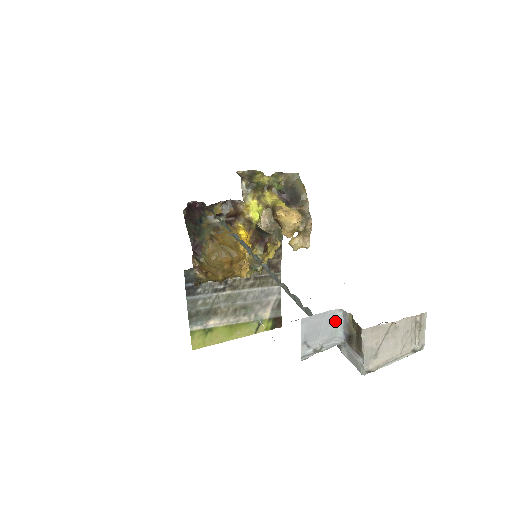
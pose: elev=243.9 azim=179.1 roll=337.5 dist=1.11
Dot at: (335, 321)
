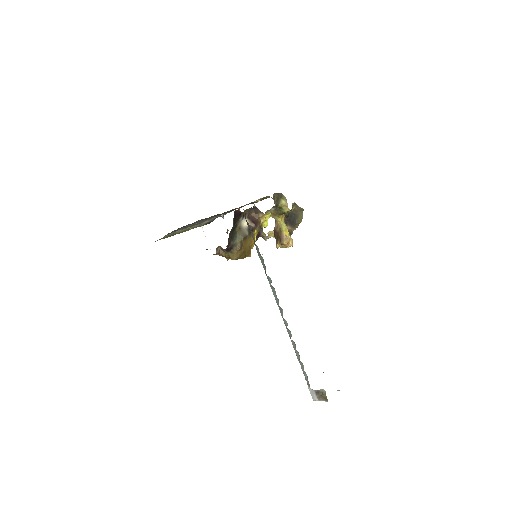
Dot at: (319, 390)
